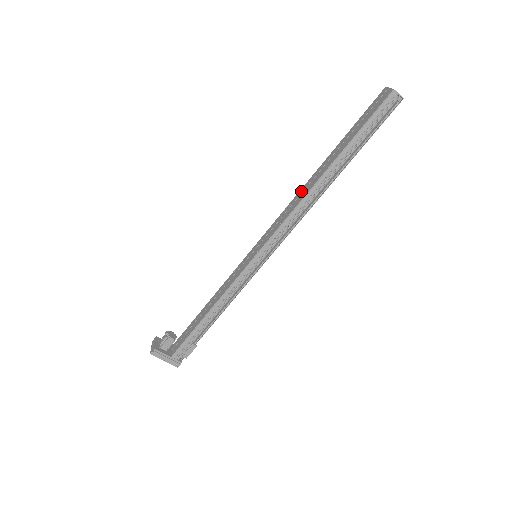
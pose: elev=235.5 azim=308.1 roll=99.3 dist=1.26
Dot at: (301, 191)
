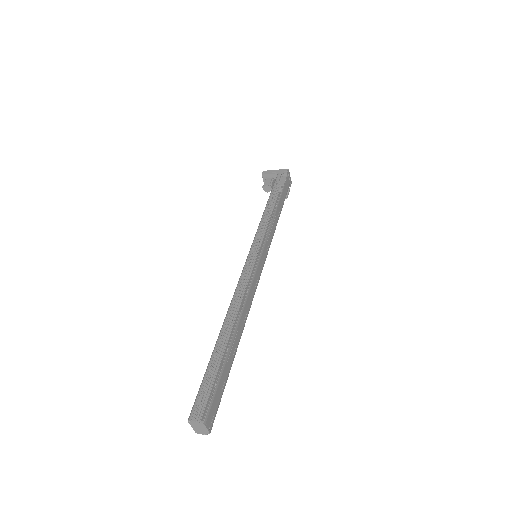
Dot at: occluded
